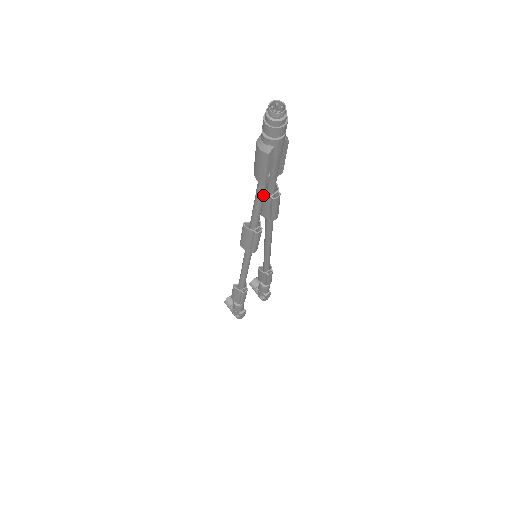
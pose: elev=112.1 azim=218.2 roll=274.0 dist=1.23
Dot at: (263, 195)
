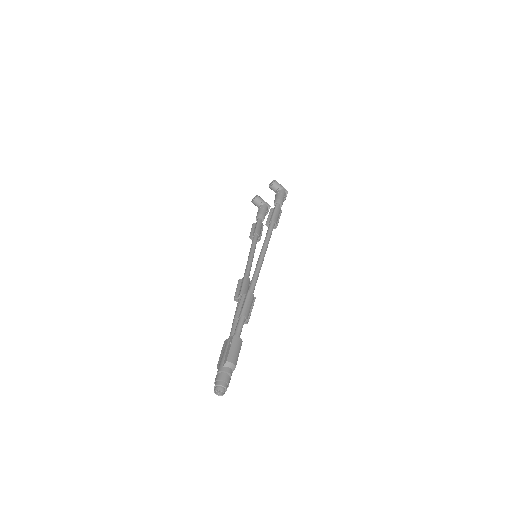
Dot at: occluded
